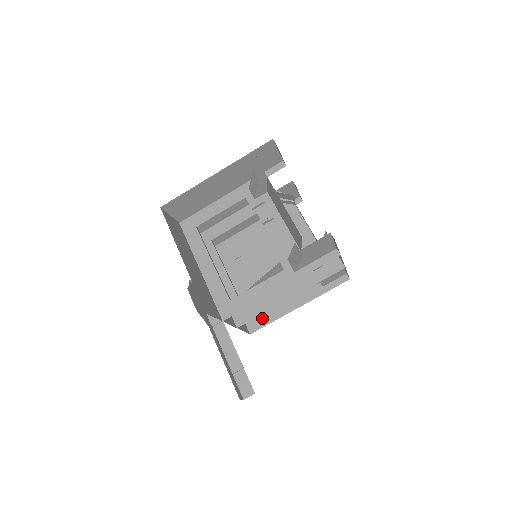
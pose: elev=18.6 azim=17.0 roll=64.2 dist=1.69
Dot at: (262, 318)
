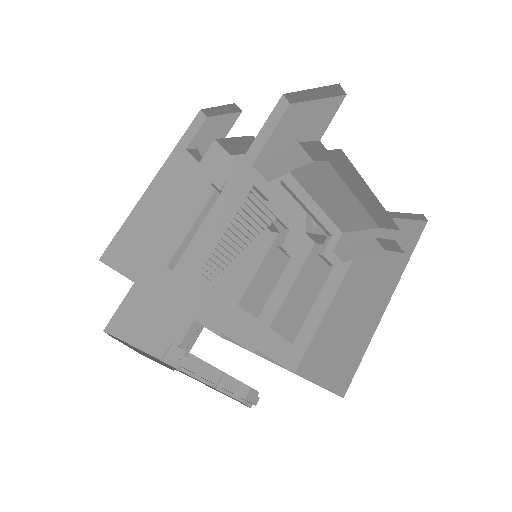
Dot at: occluded
